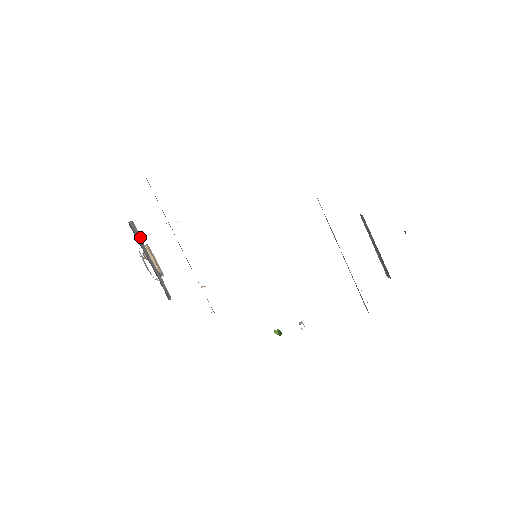
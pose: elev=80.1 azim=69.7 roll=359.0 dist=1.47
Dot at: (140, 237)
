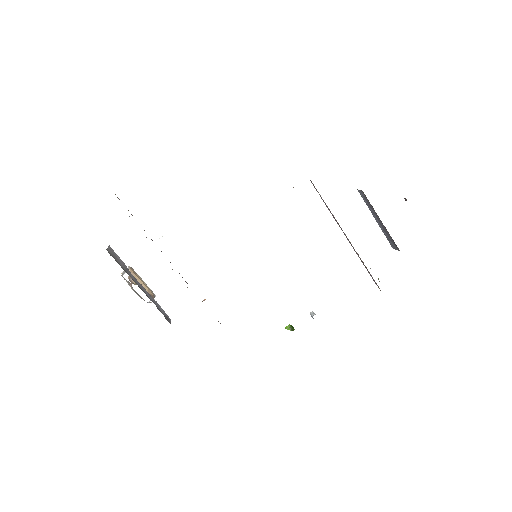
Dot at: (122, 262)
